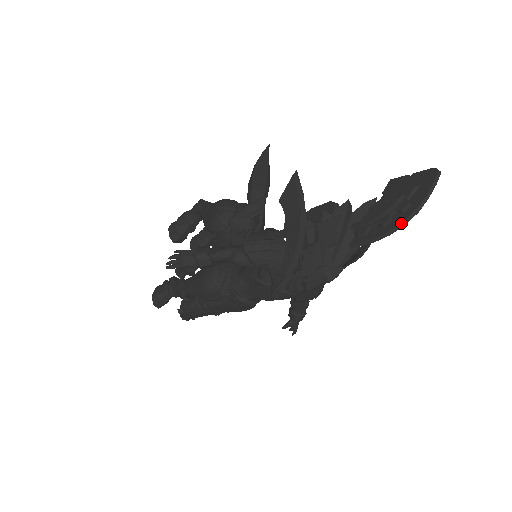
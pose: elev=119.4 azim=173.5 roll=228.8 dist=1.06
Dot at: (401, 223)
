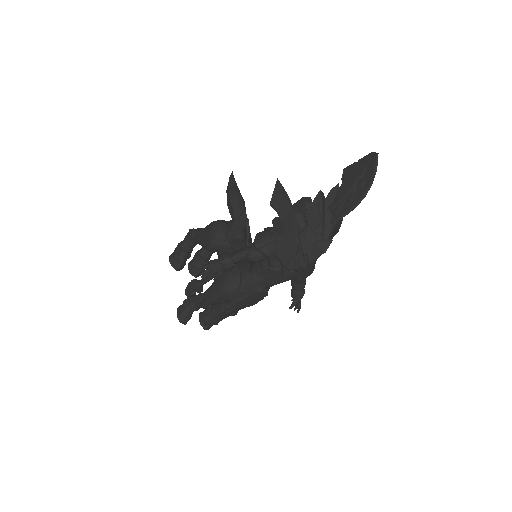
Dot at: (363, 195)
